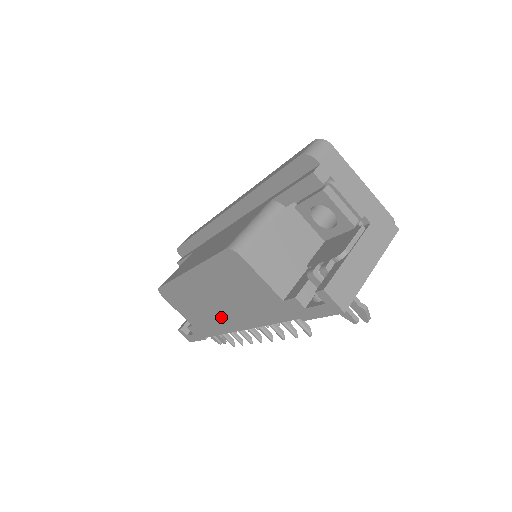
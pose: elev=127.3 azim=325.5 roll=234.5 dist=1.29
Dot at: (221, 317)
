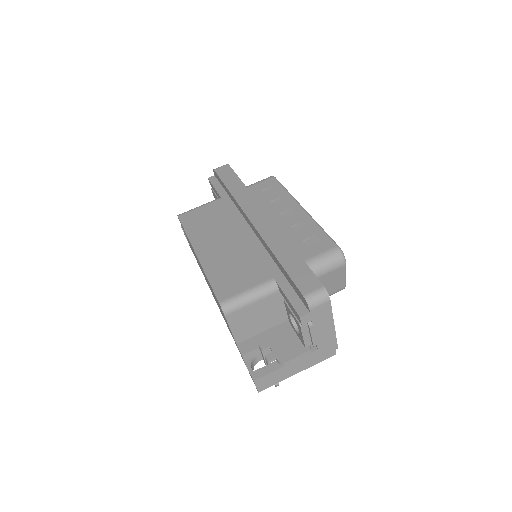
Dot at: (206, 280)
